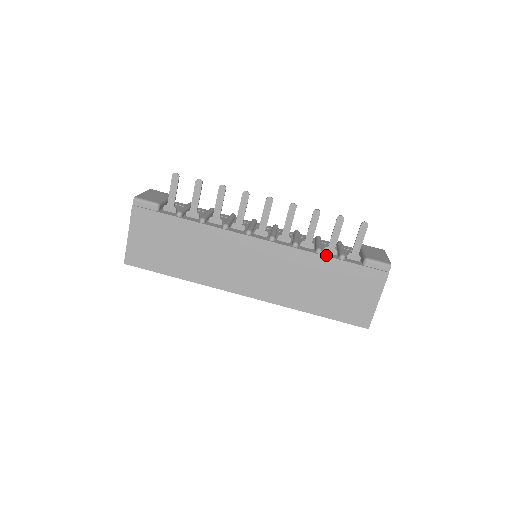
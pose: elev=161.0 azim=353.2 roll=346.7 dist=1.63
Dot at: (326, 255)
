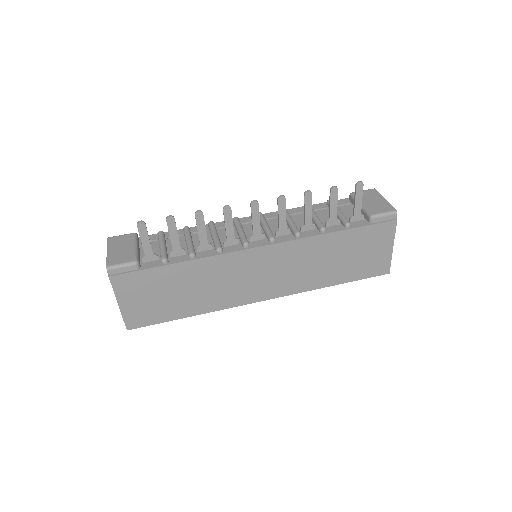
Dot at: (332, 231)
